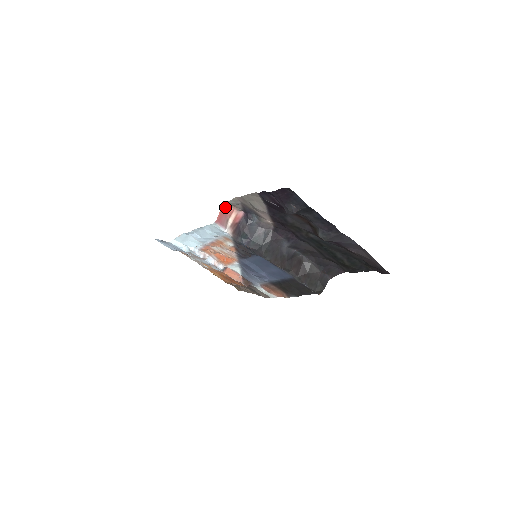
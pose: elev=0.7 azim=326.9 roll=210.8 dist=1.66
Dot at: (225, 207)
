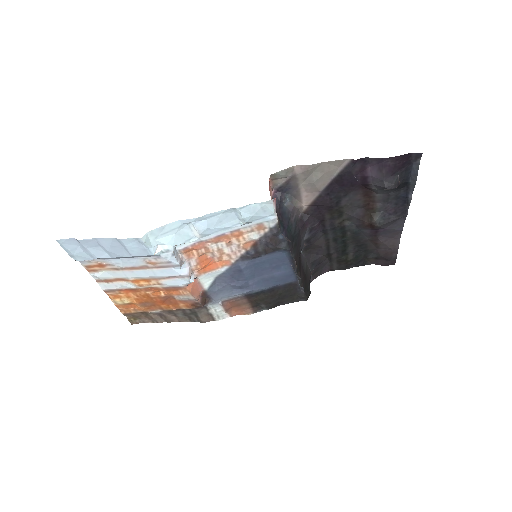
Dot at: (269, 180)
